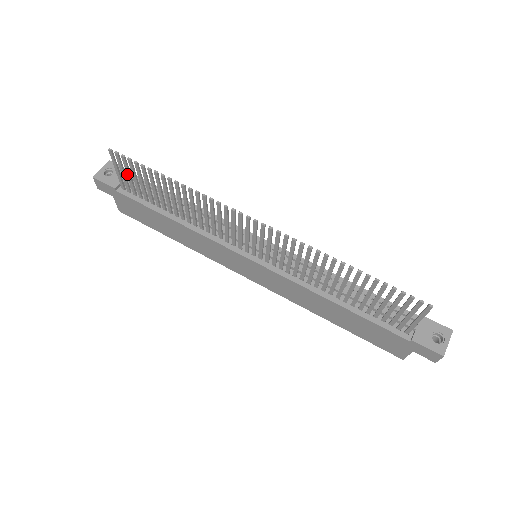
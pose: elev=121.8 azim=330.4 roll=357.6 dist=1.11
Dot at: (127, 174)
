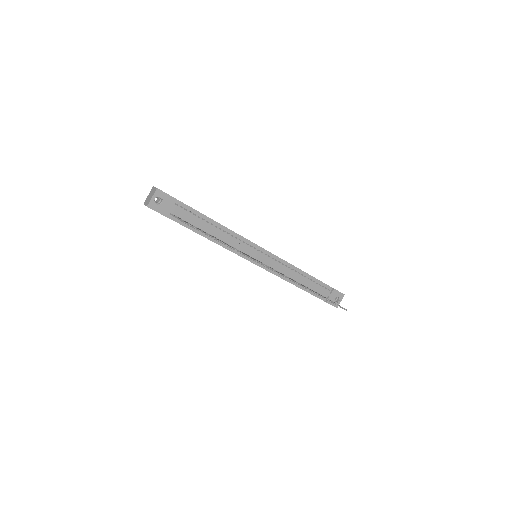
Dot at: occluded
